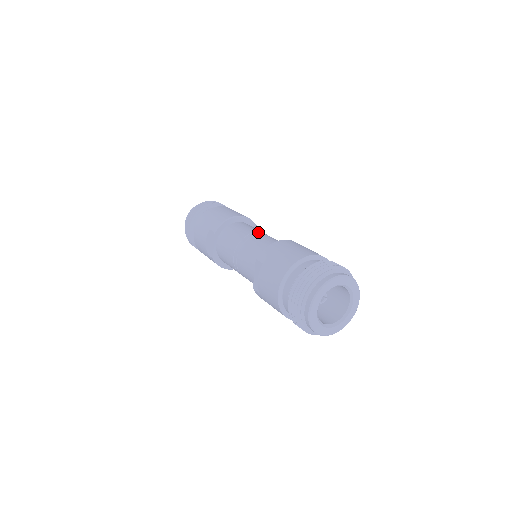
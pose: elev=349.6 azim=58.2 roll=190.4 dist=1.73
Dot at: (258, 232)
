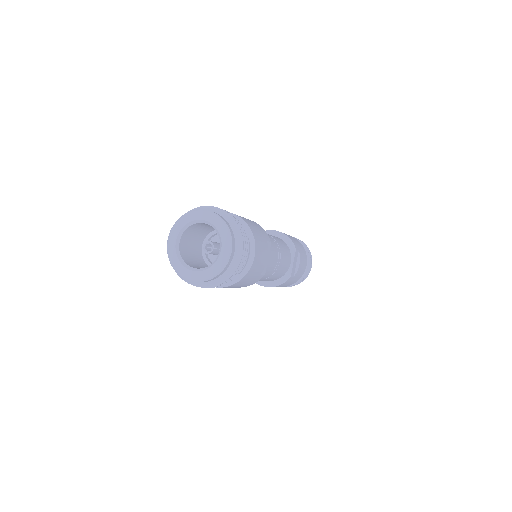
Dot at: occluded
